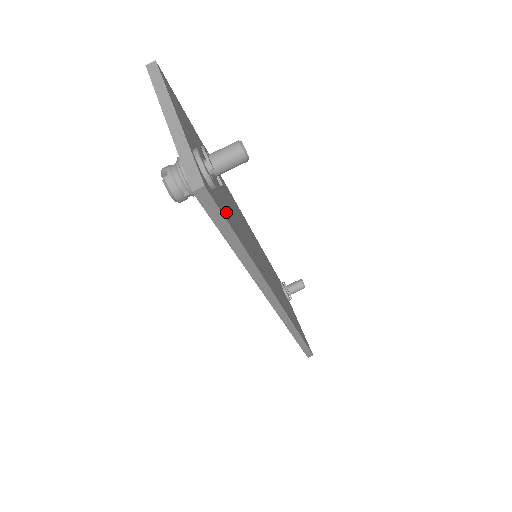
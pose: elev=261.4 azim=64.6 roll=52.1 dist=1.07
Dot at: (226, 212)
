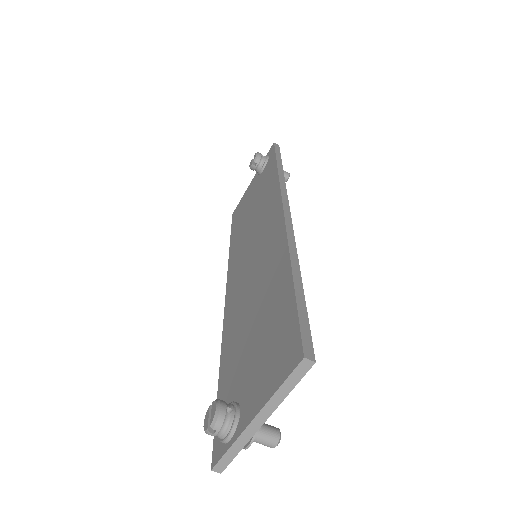
Dot at: occluded
